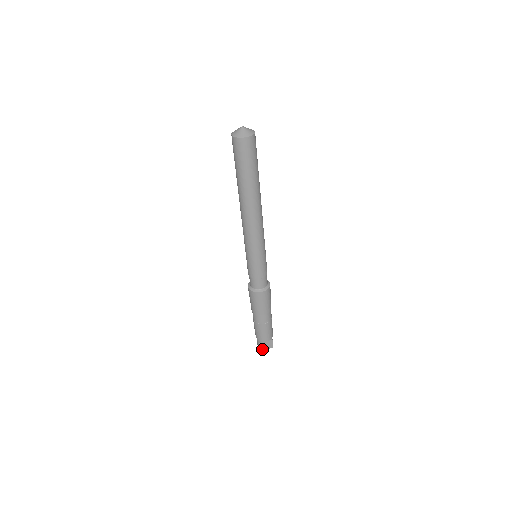
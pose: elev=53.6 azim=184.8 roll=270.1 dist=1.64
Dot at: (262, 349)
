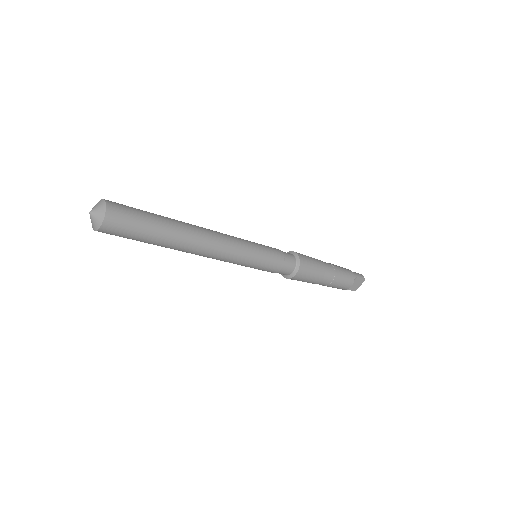
Dot at: (355, 289)
